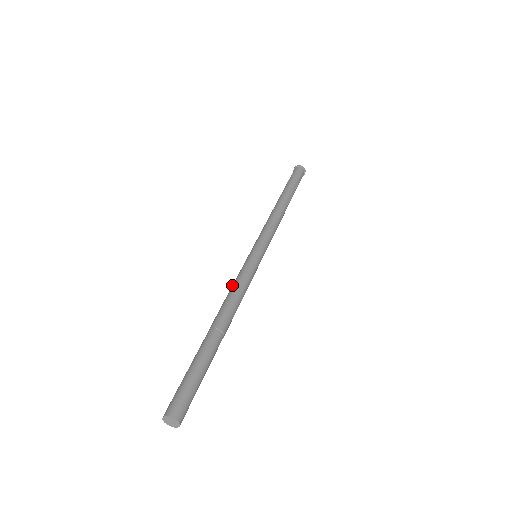
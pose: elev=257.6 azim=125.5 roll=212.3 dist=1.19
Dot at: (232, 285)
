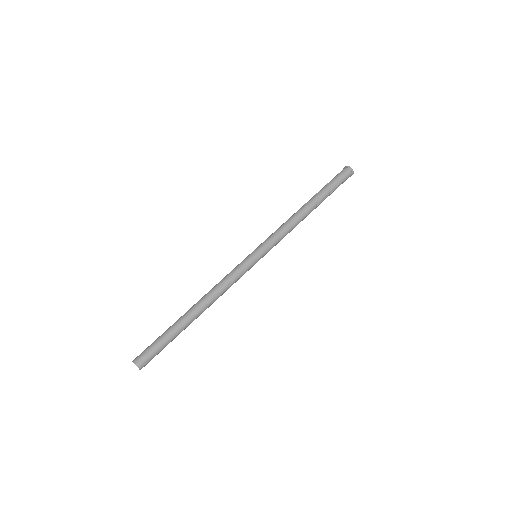
Dot at: (223, 278)
